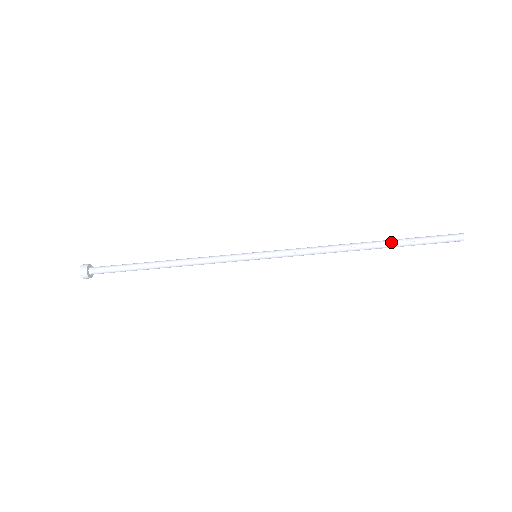
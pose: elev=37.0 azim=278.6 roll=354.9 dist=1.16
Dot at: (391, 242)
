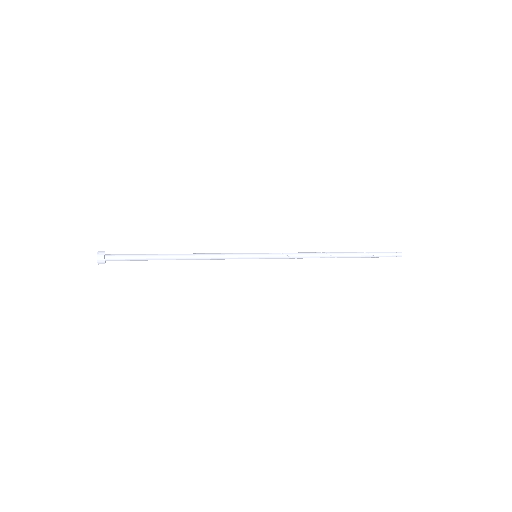
Dot at: (355, 253)
